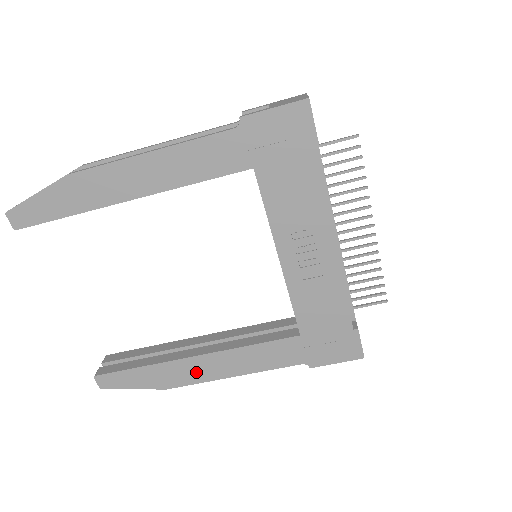
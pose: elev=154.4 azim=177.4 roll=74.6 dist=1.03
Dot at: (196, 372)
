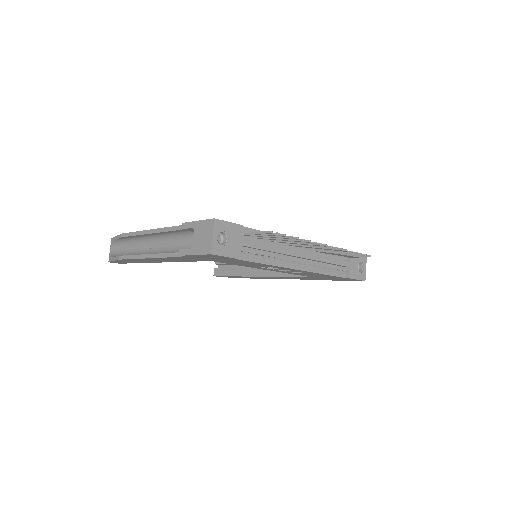
Dot at: occluded
